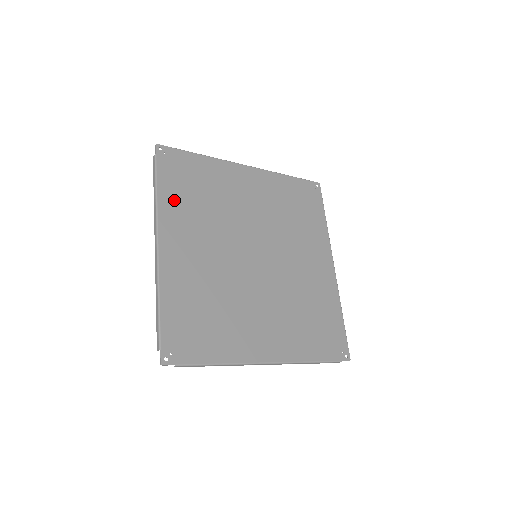
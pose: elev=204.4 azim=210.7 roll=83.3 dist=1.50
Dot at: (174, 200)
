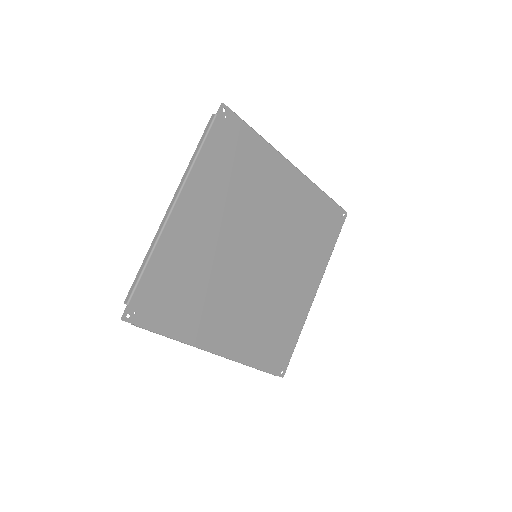
Dot at: (185, 322)
